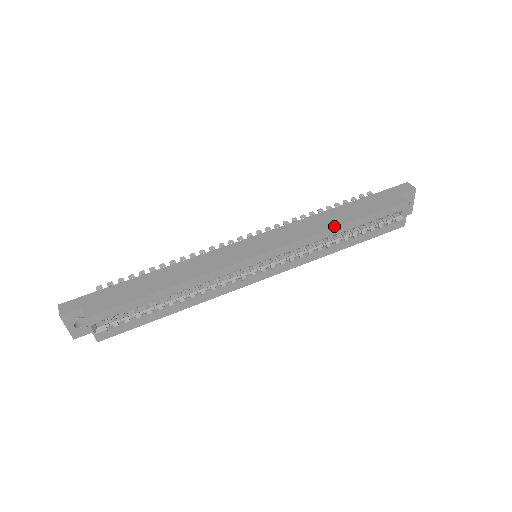
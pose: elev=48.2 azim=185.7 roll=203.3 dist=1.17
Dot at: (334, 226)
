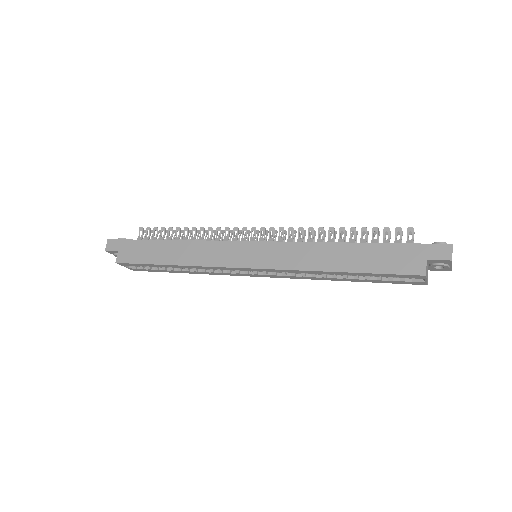
Dot at: (325, 269)
